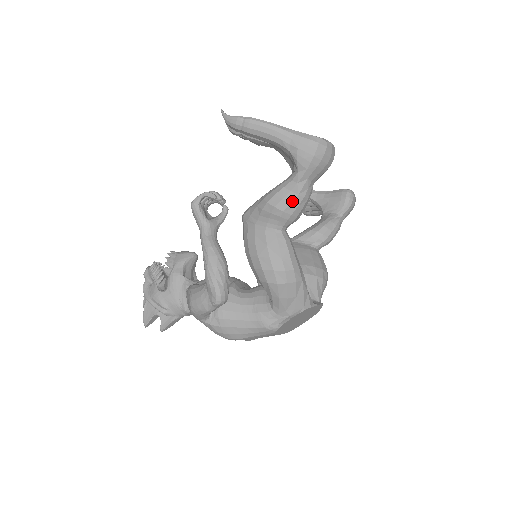
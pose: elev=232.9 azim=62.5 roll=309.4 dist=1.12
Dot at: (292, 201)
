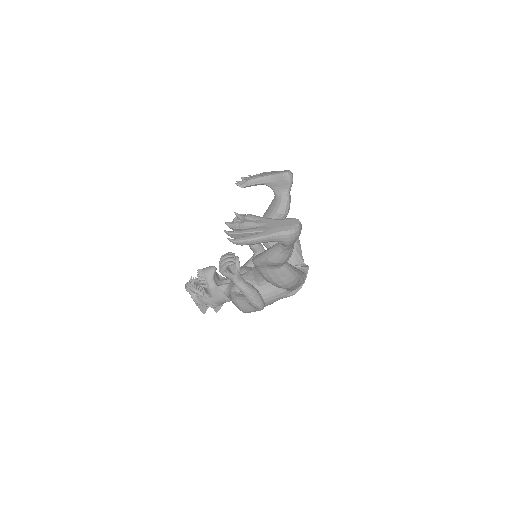
Dot at: (287, 257)
